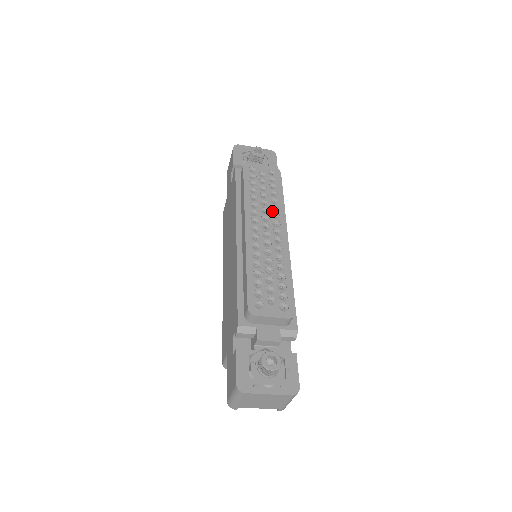
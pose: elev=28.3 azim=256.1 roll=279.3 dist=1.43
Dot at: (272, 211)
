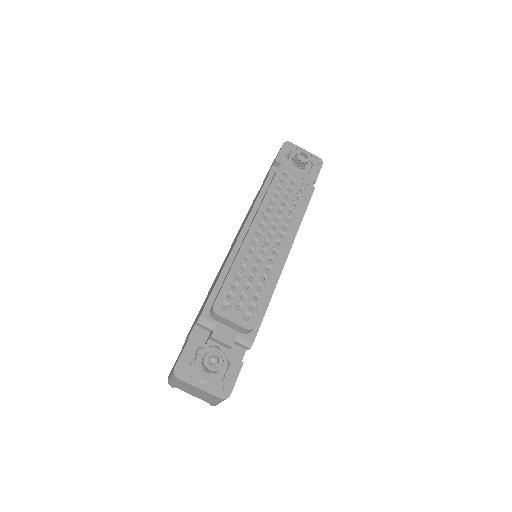
Dot at: (284, 221)
